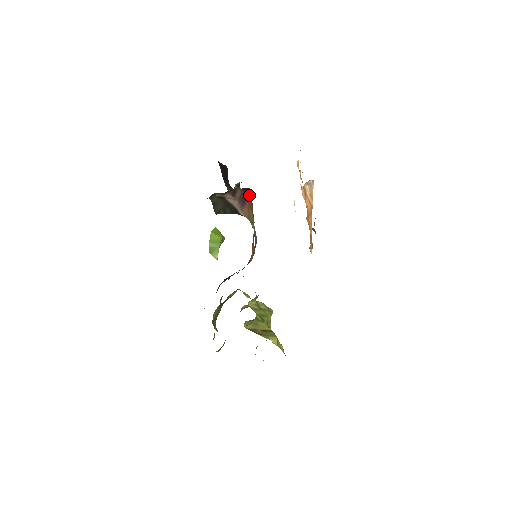
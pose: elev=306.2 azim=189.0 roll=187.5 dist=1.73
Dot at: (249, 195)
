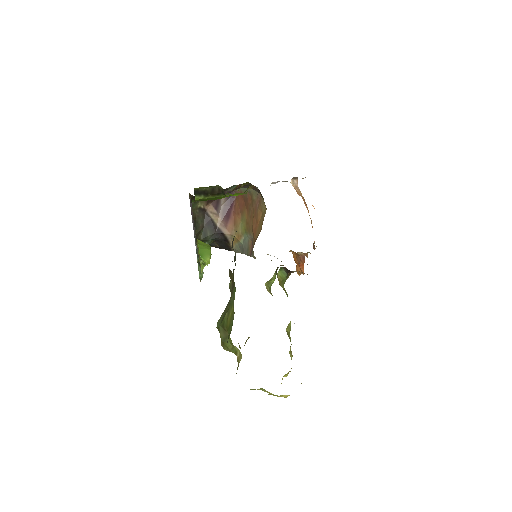
Dot at: (234, 202)
